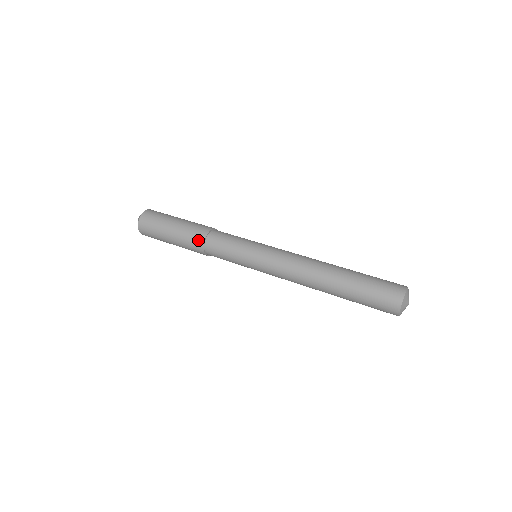
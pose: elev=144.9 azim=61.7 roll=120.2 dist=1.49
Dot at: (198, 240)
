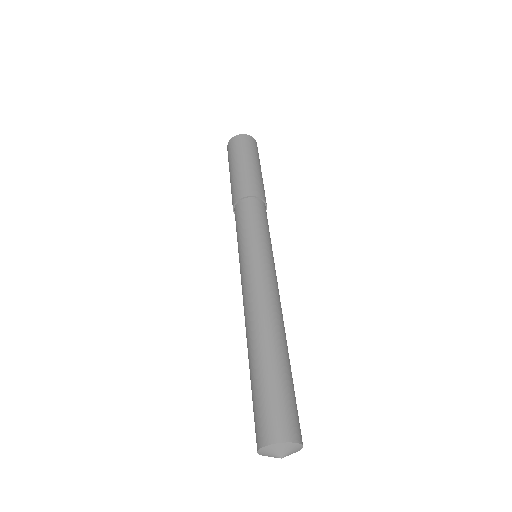
Dot at: (235, 196)
